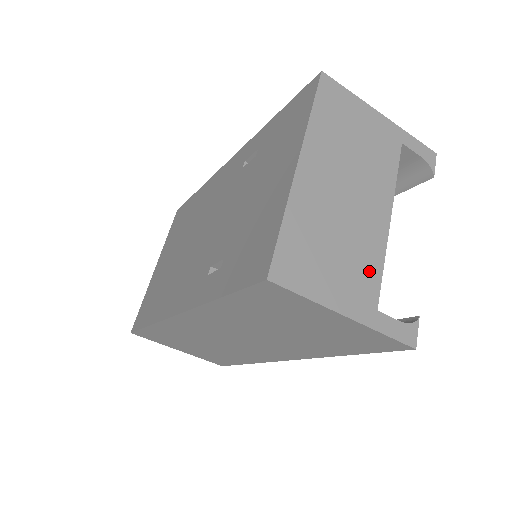
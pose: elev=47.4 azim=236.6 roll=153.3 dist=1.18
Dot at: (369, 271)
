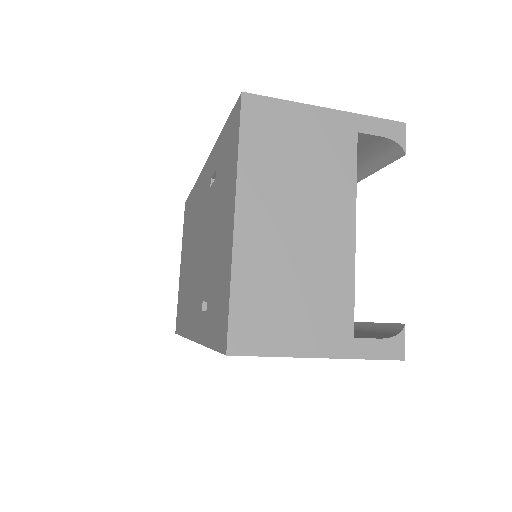
Dot at: (338, 300)
